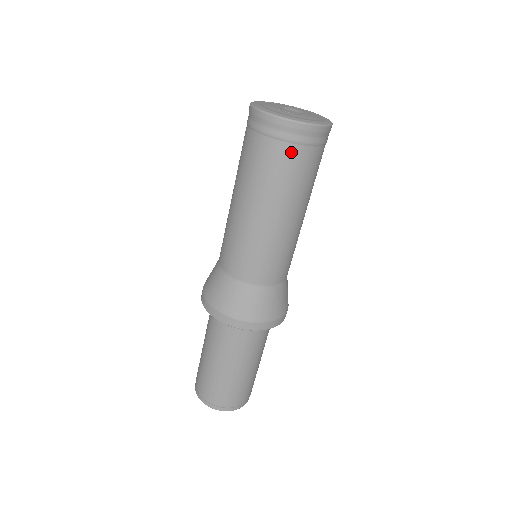
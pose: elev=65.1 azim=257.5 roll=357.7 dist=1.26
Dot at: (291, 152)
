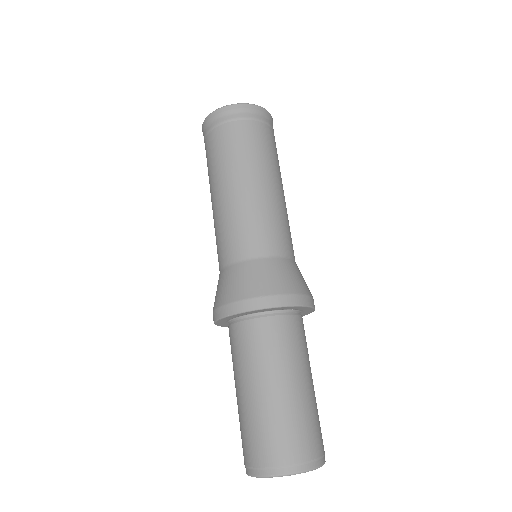
Dot at: (241, 127)
